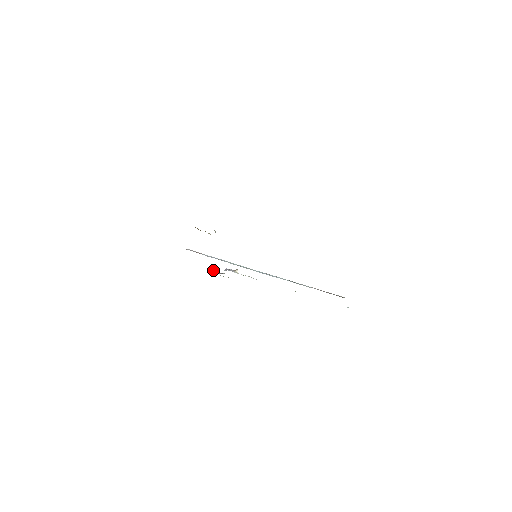
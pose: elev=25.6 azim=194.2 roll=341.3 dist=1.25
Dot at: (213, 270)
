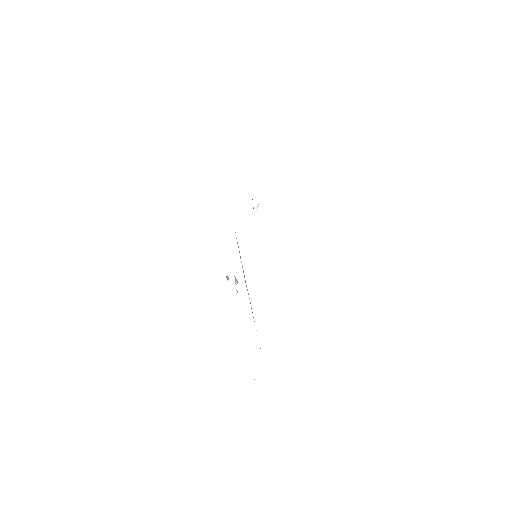
Dot at: occluded
